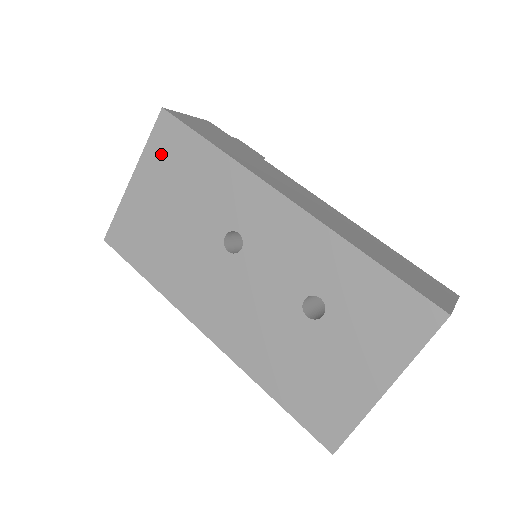
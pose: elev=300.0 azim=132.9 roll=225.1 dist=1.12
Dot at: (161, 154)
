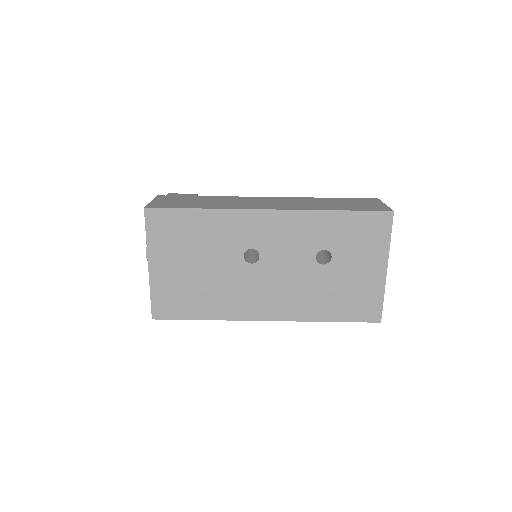
Dot at: (163, 237)
